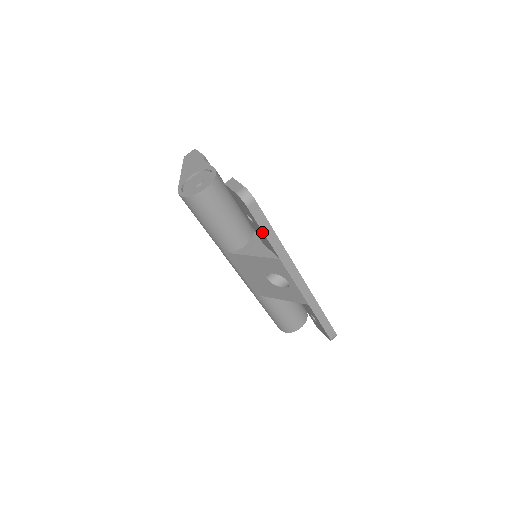
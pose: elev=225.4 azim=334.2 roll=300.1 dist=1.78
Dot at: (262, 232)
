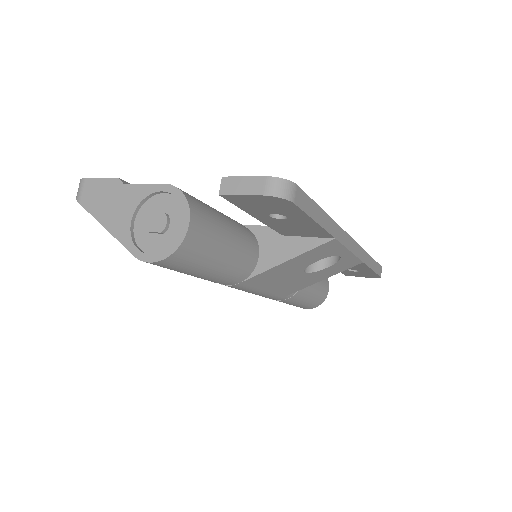
Dot at: (311, 222)
